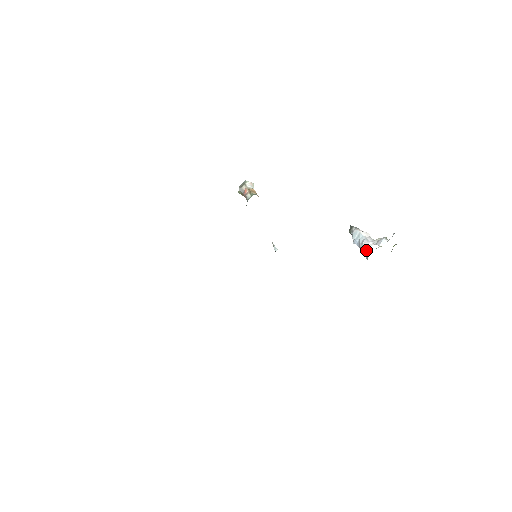
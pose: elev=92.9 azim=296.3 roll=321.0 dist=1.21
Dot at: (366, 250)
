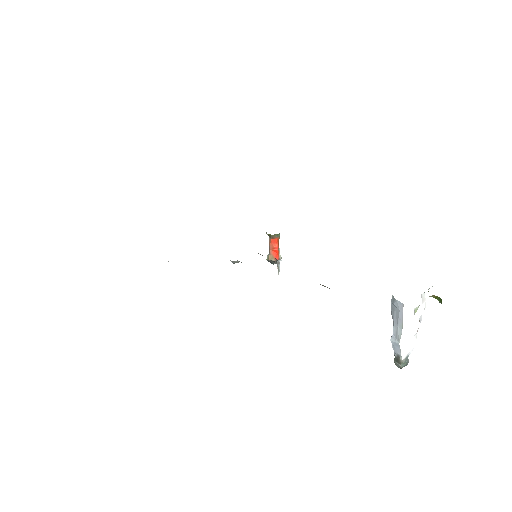
Dot at: (393, 298)
